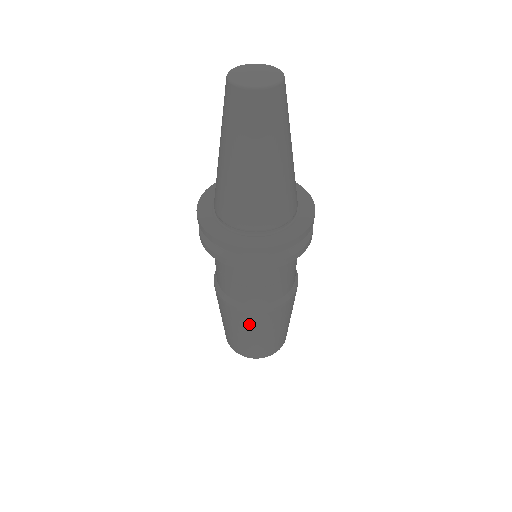
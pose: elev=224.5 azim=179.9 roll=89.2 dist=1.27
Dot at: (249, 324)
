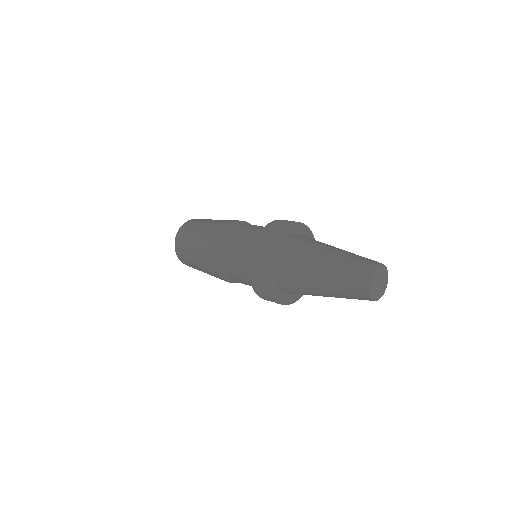
Dot at: (212, 274)
